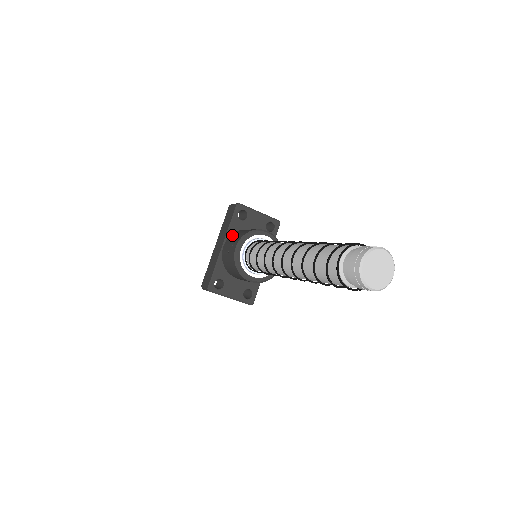
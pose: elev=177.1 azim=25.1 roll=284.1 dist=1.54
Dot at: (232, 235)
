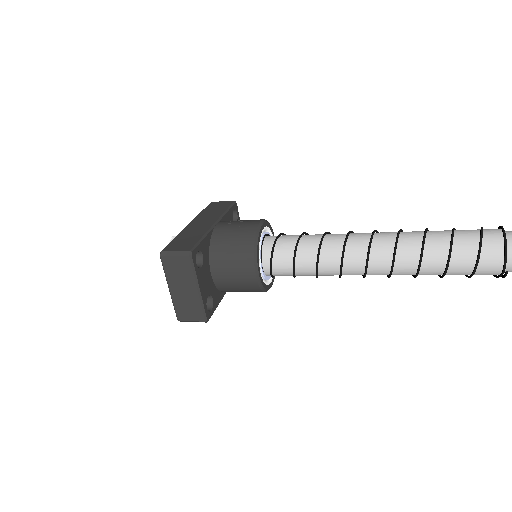
Dot at: occluded
